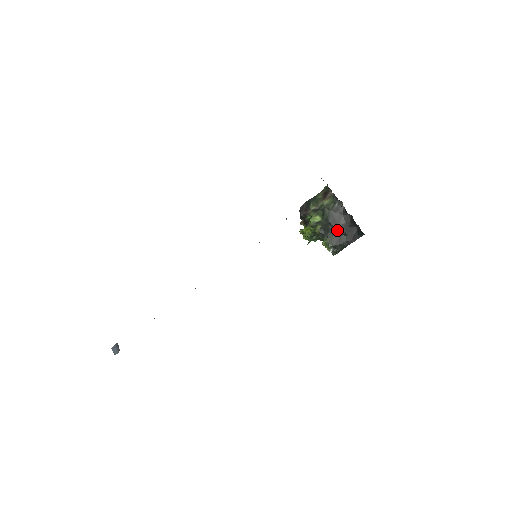
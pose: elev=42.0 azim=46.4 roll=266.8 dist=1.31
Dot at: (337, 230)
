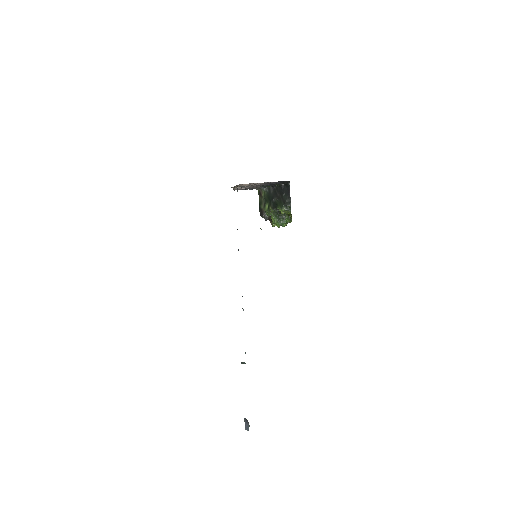
Dot at: (278, 198)
